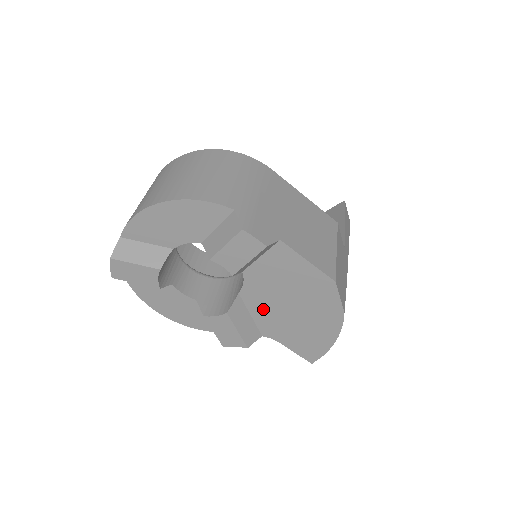
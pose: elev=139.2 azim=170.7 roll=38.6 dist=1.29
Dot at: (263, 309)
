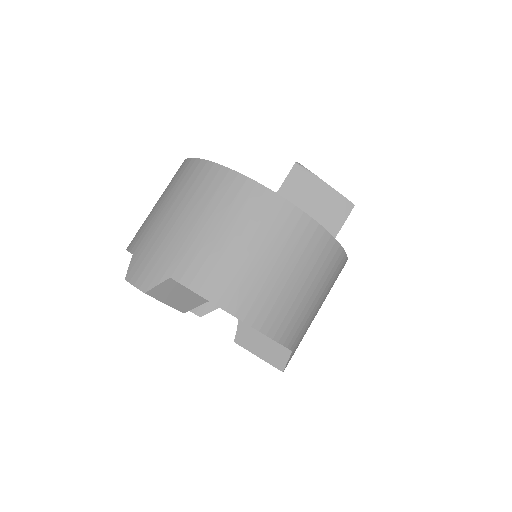
Dot at: occluded
